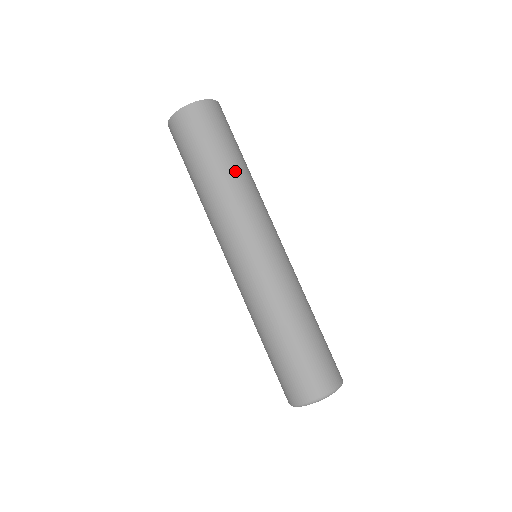
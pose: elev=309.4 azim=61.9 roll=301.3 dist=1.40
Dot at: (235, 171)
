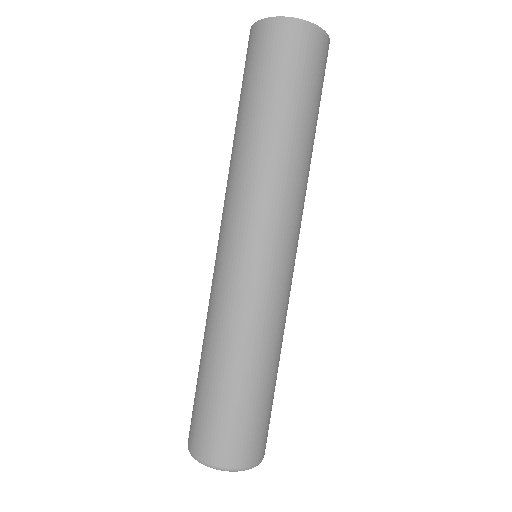
Dot at: (280, 137)
